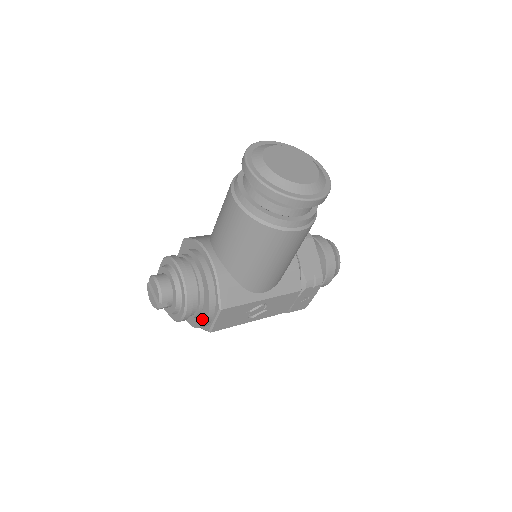
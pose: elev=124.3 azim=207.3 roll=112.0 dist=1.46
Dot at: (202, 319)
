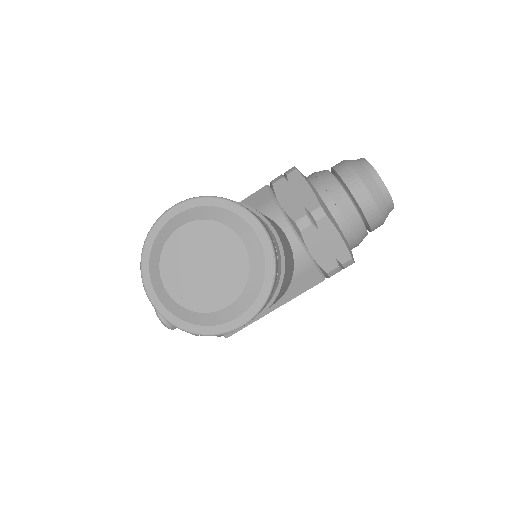
Dot at: occluded
